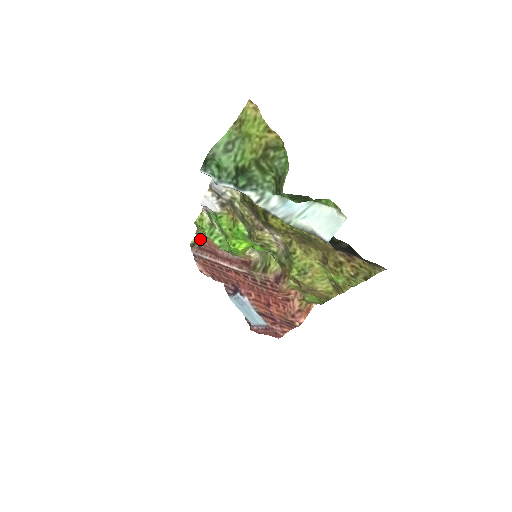
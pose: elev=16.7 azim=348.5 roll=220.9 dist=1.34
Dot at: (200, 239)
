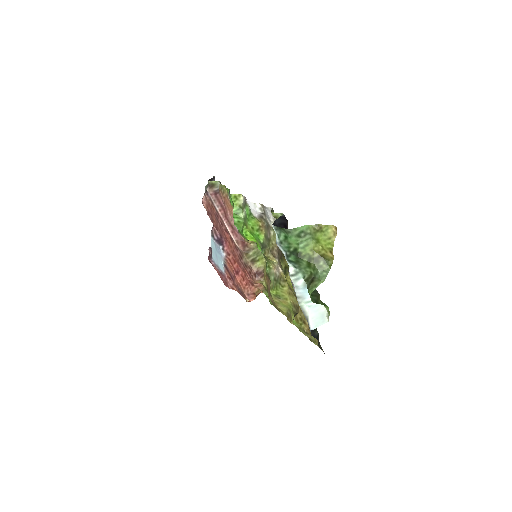
Dot at: (221, 191)
